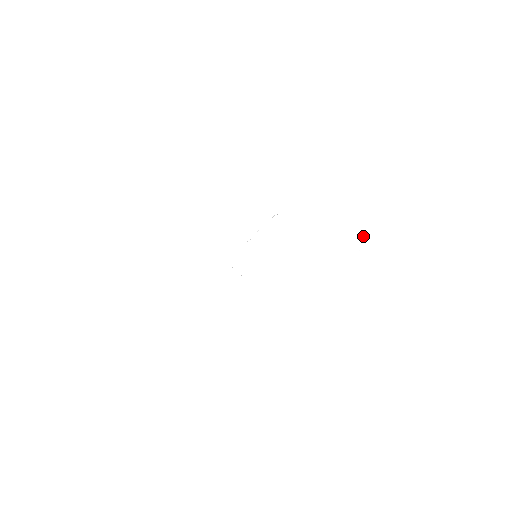
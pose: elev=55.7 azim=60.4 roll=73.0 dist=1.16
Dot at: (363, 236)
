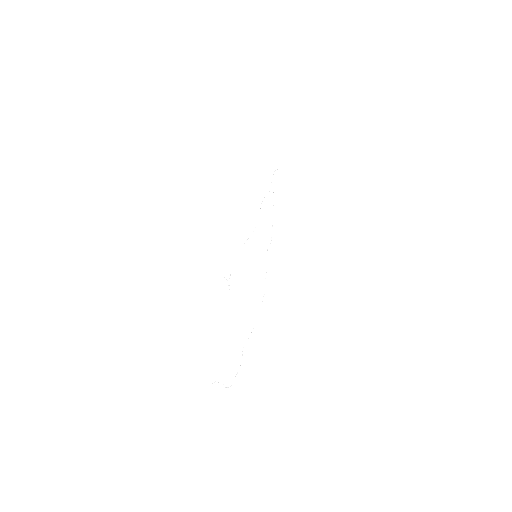
Dot at: (218, 382)
